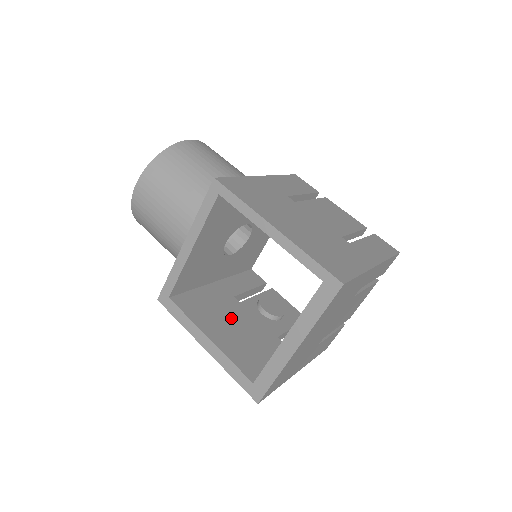
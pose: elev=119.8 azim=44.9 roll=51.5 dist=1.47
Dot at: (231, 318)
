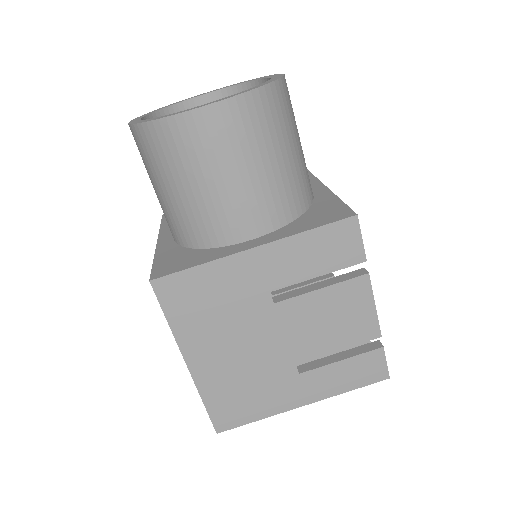
Dot at: occluded
